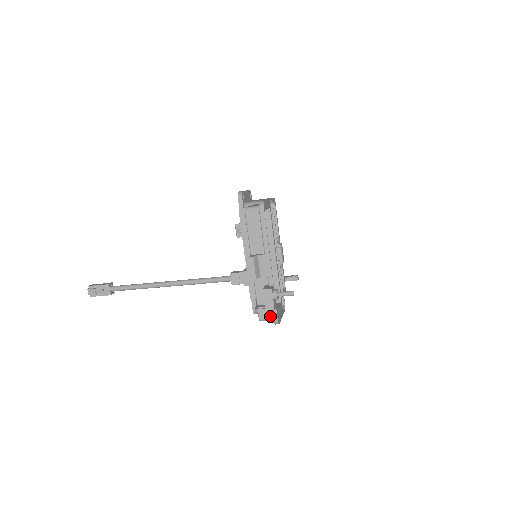
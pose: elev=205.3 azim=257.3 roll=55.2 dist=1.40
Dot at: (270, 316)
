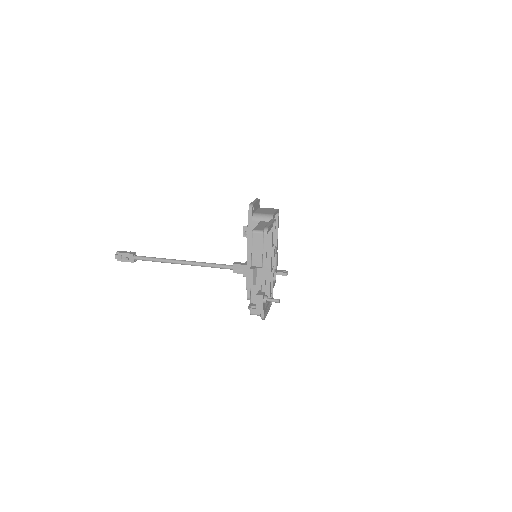
Dot at: (259, 313)
